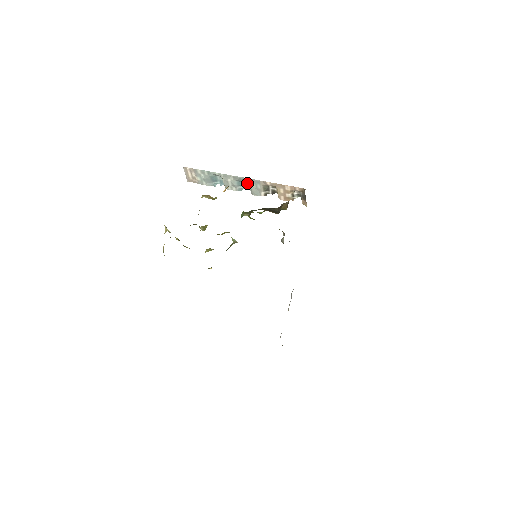
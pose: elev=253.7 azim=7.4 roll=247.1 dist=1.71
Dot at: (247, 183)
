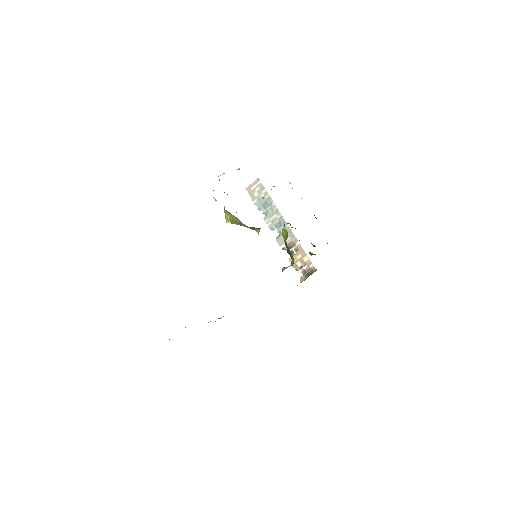
Dot at: occluded
